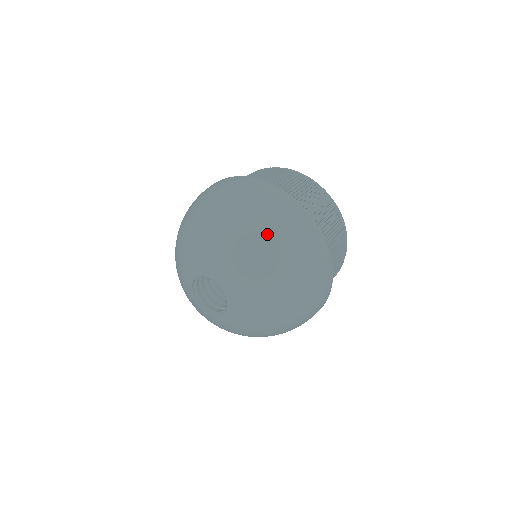
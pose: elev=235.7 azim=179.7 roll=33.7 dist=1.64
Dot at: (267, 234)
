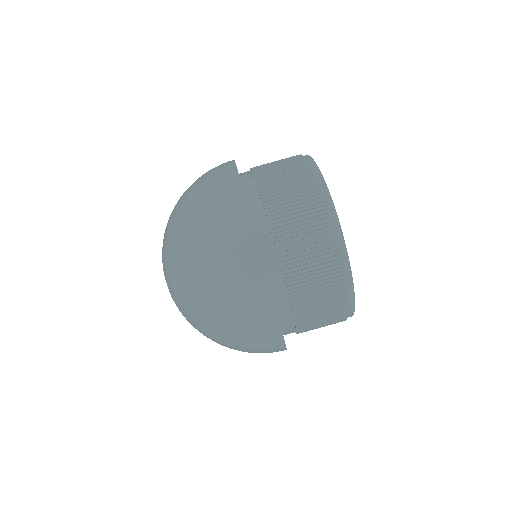
Dot at: (212, 309)
